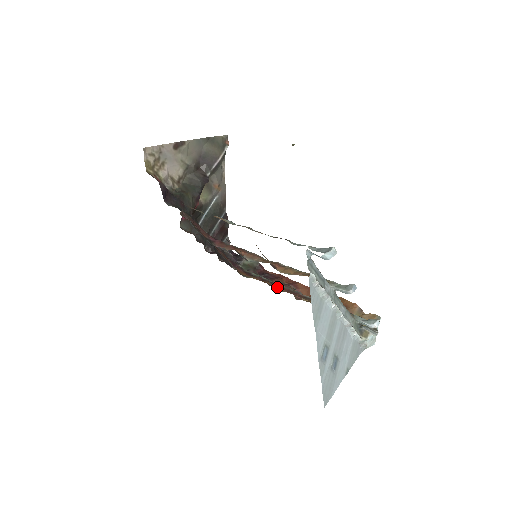
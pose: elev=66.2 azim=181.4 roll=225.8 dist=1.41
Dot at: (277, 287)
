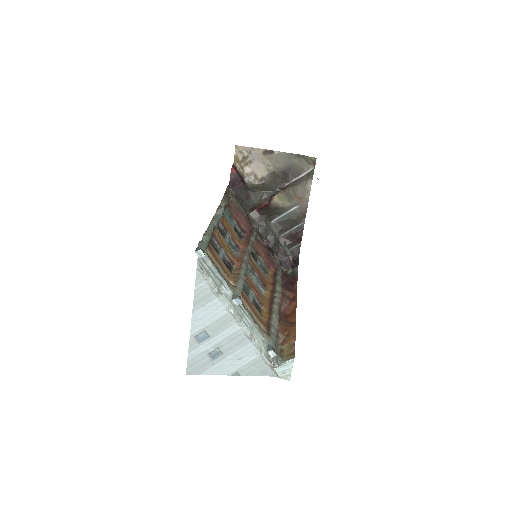
Dot at: (270, 292)
